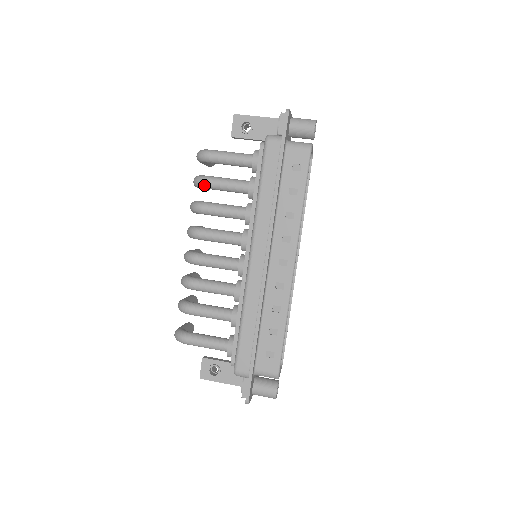
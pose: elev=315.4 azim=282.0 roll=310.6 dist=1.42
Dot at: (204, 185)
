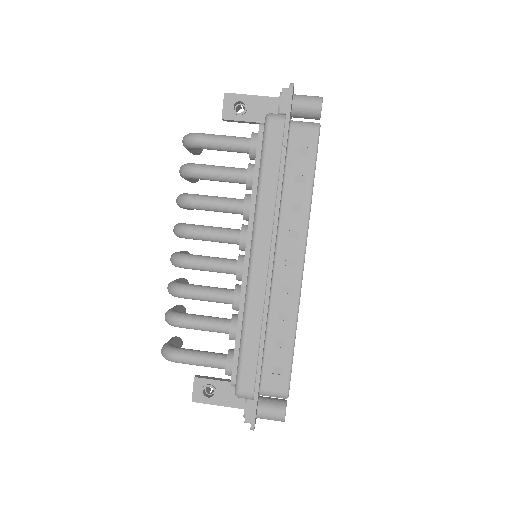
Dot at: (193, 174)
